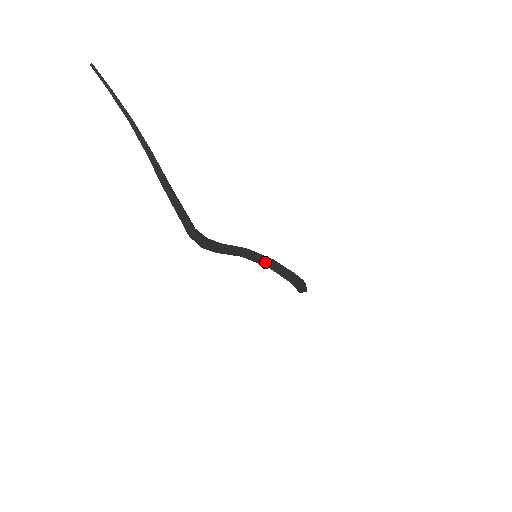
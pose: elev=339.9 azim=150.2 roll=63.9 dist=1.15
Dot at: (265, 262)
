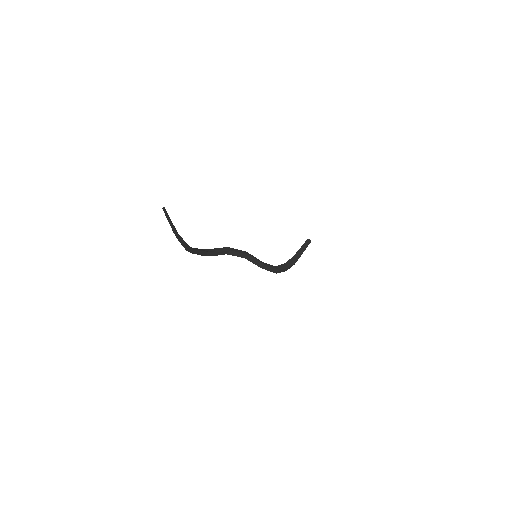
Dot at: occluded
